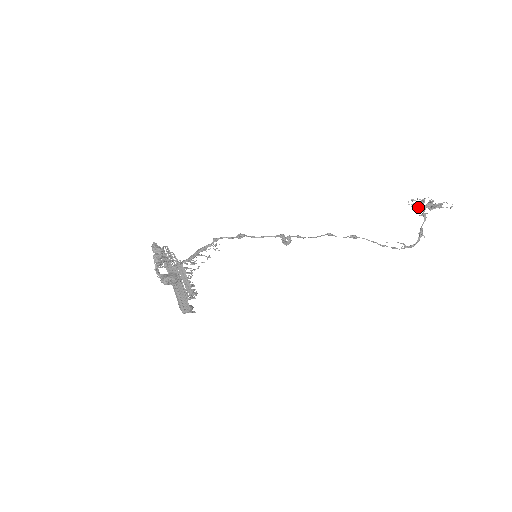
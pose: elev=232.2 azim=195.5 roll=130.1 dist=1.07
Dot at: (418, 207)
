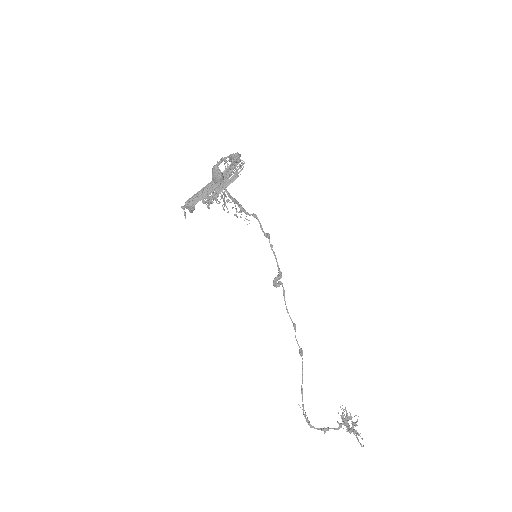
Dot at: (343, 417)
